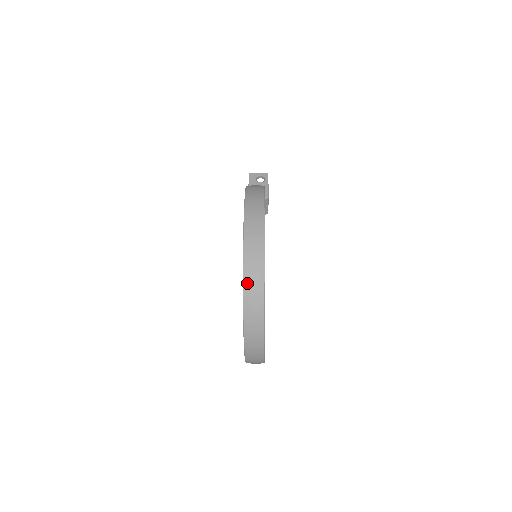
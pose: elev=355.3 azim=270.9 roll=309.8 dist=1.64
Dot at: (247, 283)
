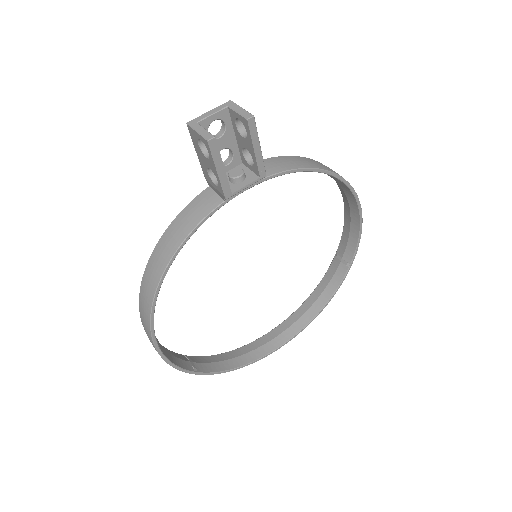
Dot at: occluded
